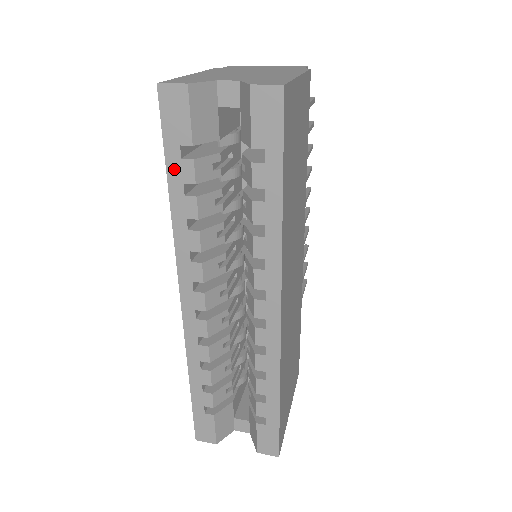
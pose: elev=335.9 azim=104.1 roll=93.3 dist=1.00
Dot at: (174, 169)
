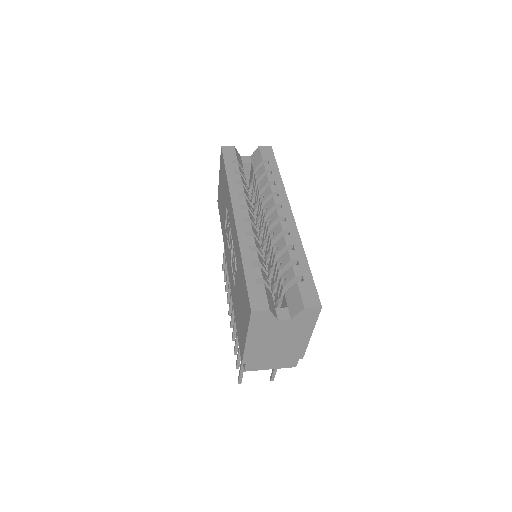
Dot at: (229, 166)
